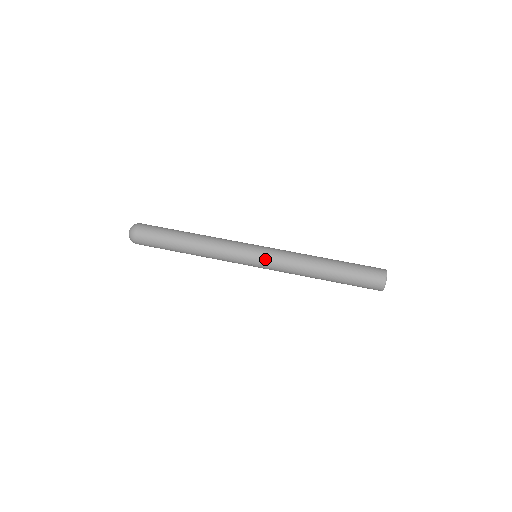
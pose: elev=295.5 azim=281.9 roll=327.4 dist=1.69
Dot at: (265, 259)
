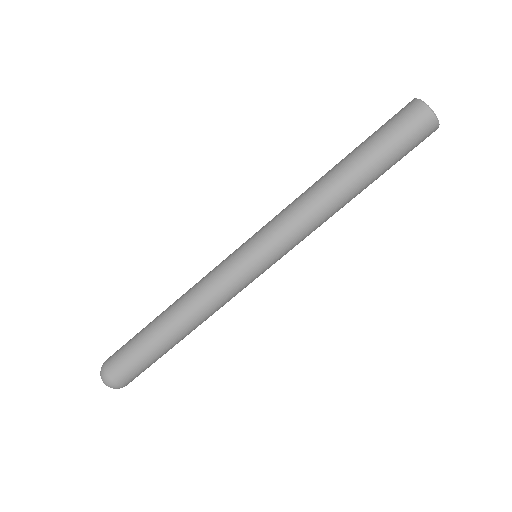
Dot at: (264, 244)
